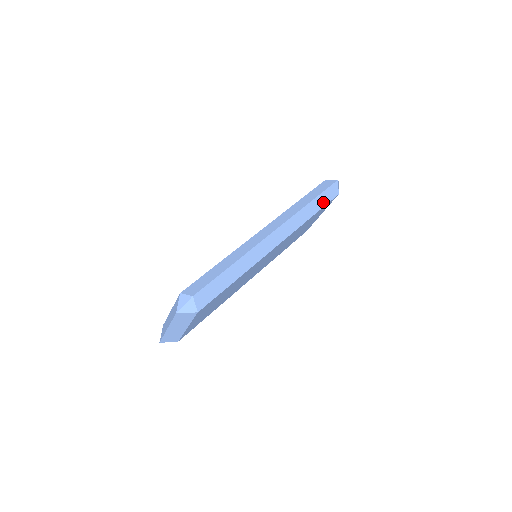
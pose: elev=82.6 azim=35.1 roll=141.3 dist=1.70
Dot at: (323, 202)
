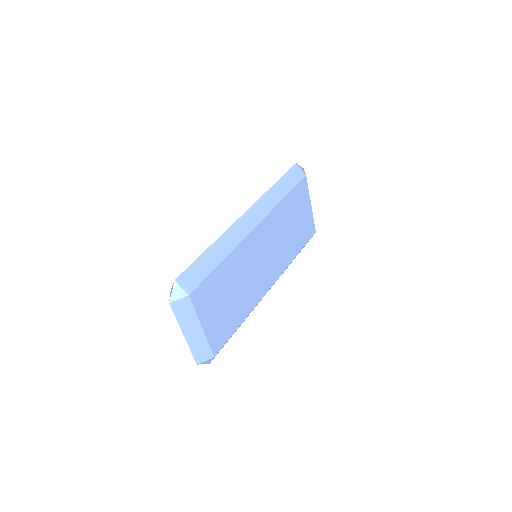
Dot at: (290, 184)
